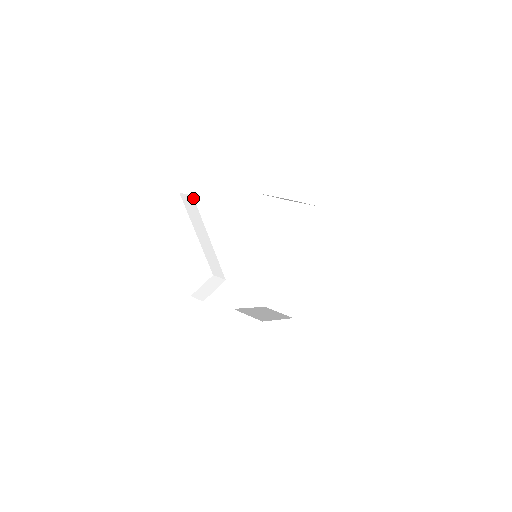
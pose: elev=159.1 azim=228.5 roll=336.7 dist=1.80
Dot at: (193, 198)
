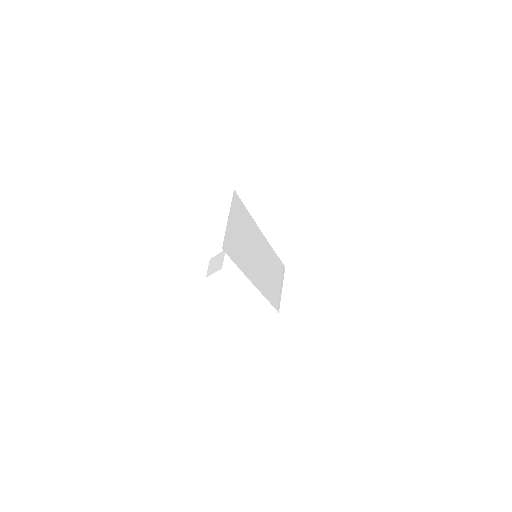
Dot at: occluded
